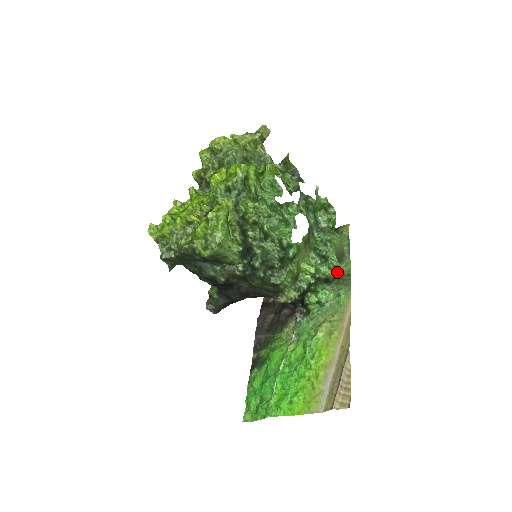
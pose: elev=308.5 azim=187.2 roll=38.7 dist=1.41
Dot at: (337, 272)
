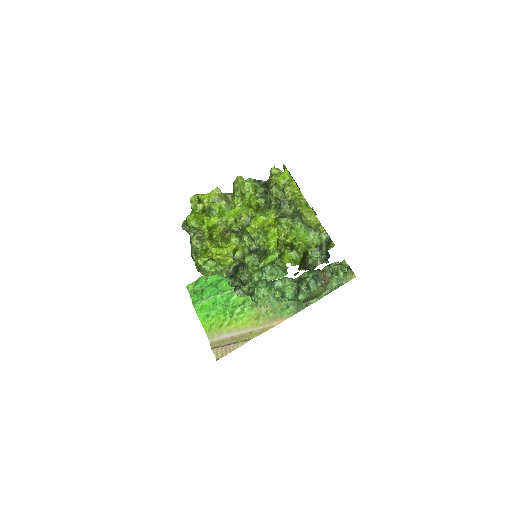
Dot at: occluded
